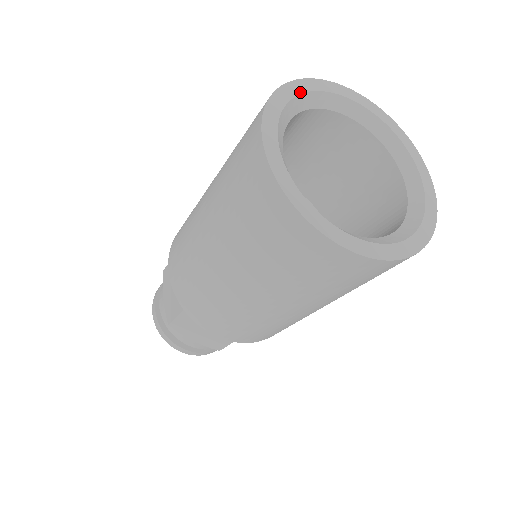
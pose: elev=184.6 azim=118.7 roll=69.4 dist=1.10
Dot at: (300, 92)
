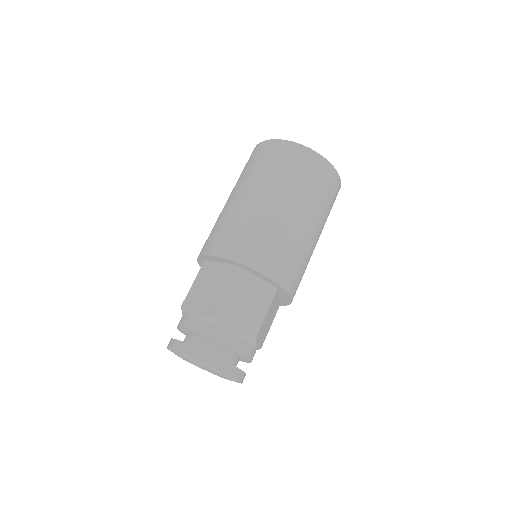
Dot at: occluded
